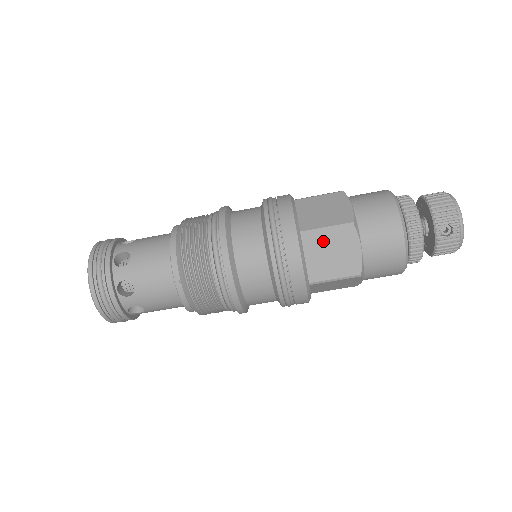
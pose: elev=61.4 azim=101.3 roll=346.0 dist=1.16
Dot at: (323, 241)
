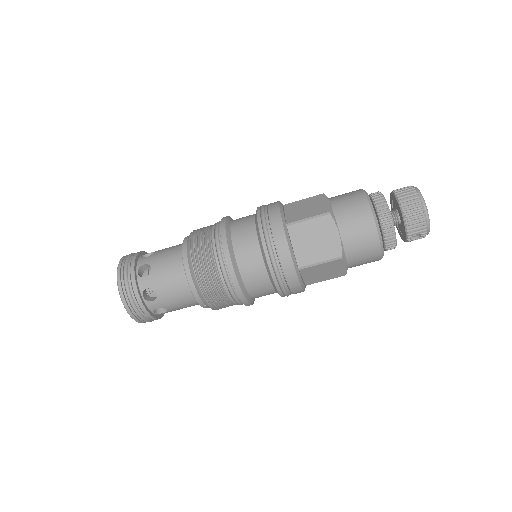
Dot at: (317, 269)
